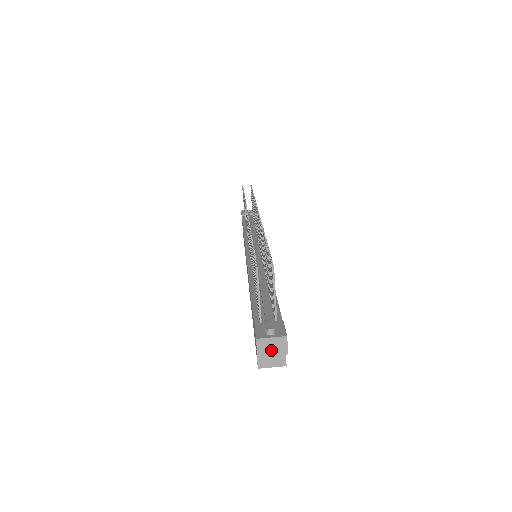
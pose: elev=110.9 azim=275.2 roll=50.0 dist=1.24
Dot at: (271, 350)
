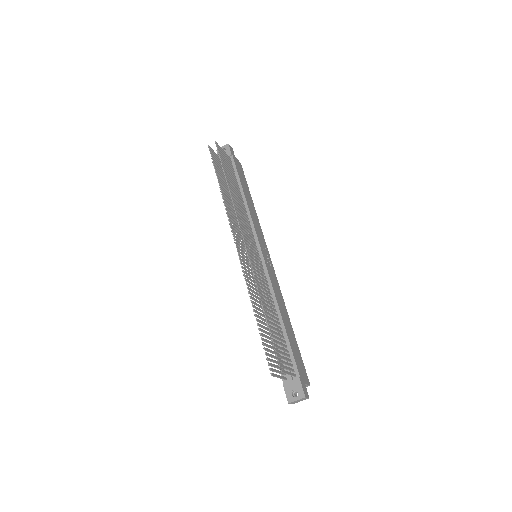
Dot at: (299, 401)
